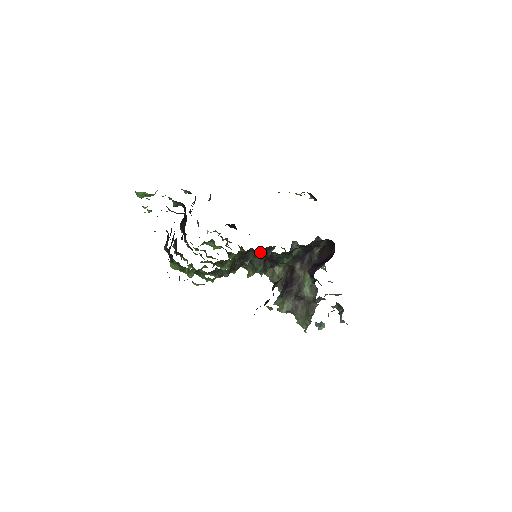
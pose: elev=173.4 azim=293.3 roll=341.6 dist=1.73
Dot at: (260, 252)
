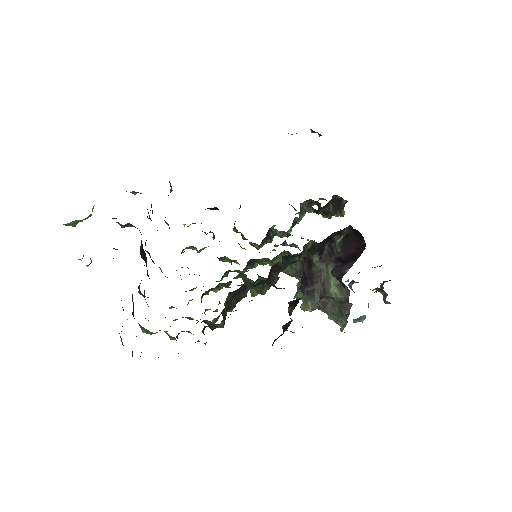
Dot at: (259, 283)
